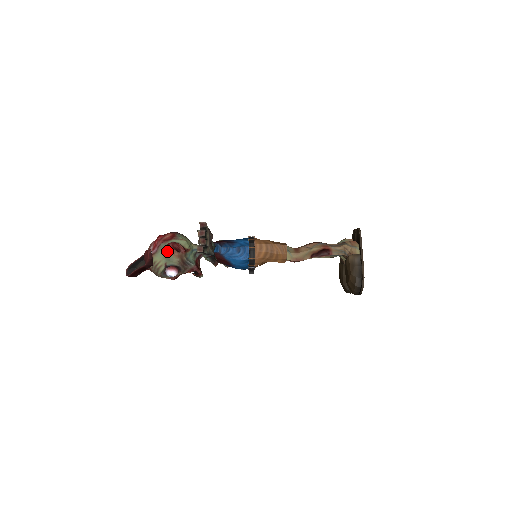
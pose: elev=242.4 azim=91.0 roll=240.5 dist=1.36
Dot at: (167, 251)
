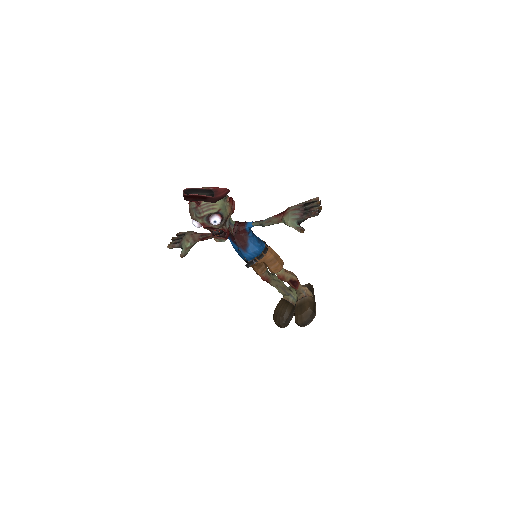
Dot at: (229, 201)
